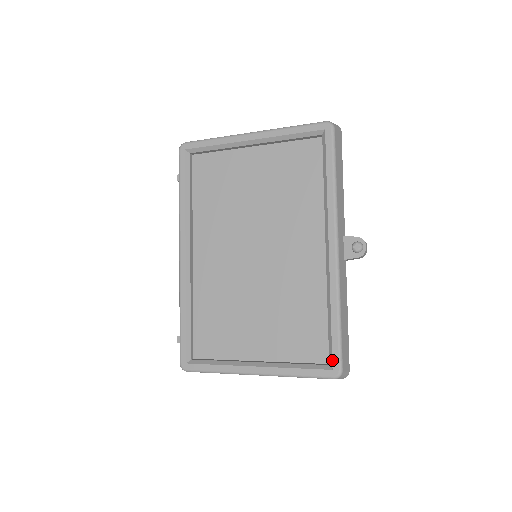
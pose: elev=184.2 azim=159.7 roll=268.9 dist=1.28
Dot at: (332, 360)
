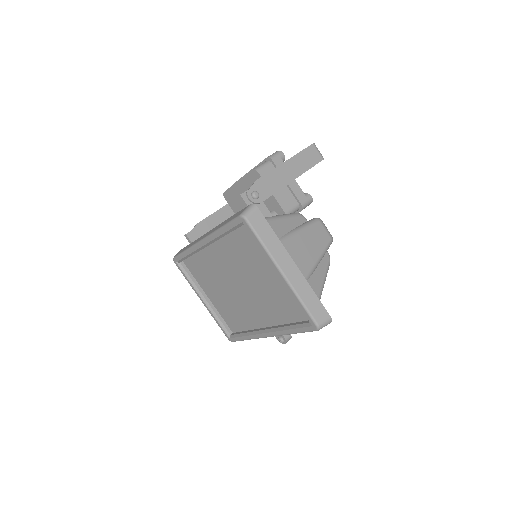
Dot at: (232, 338)
